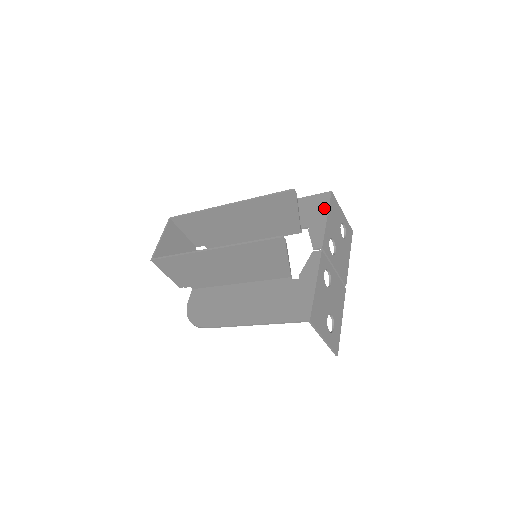
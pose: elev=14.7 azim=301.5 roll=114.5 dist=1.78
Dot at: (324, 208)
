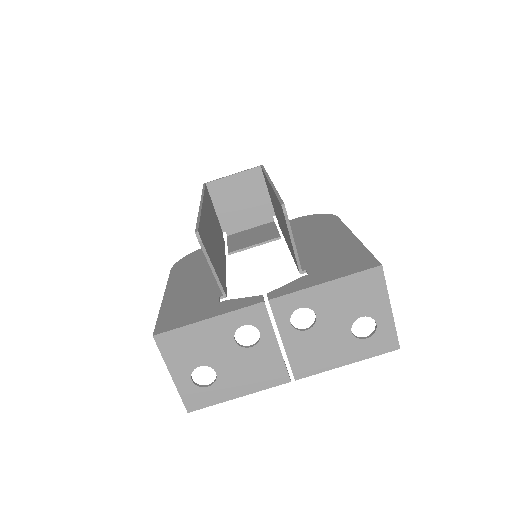
Dot at: (344, 272)
